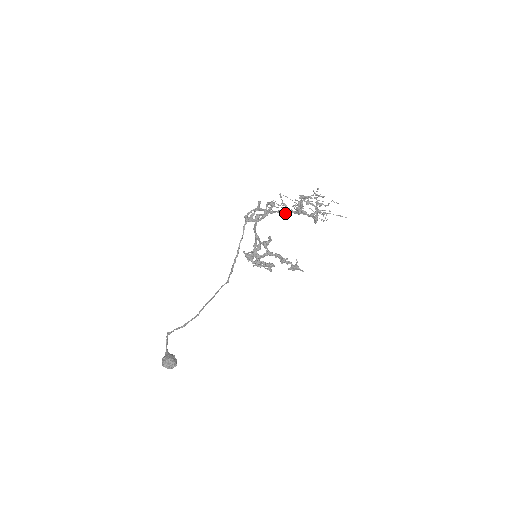
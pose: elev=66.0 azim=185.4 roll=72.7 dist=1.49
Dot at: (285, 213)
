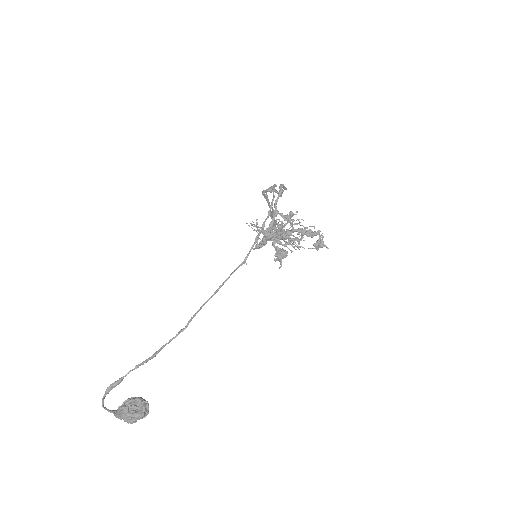
Dot at: (275, 223)
